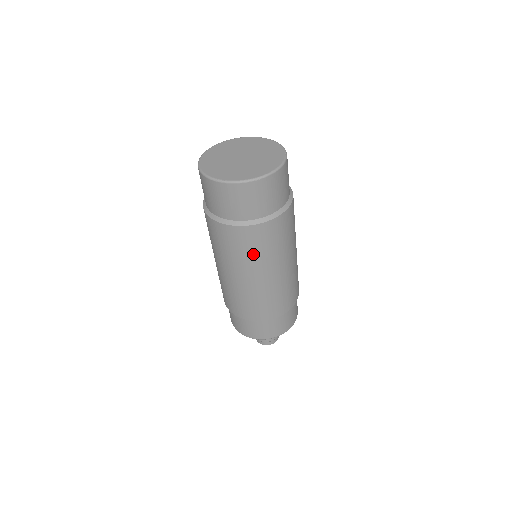
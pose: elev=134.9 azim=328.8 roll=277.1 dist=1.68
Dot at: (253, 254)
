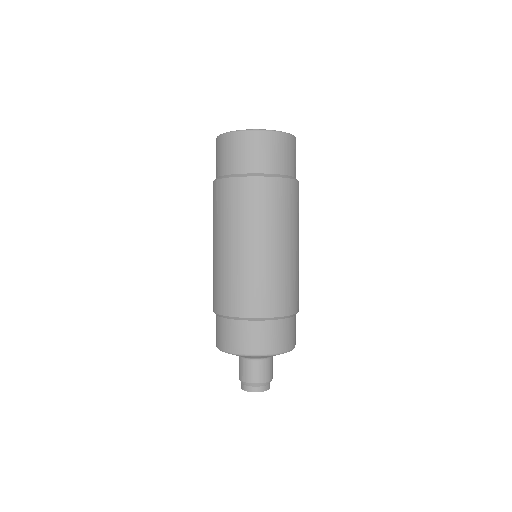
Dot at: (219, 215)
